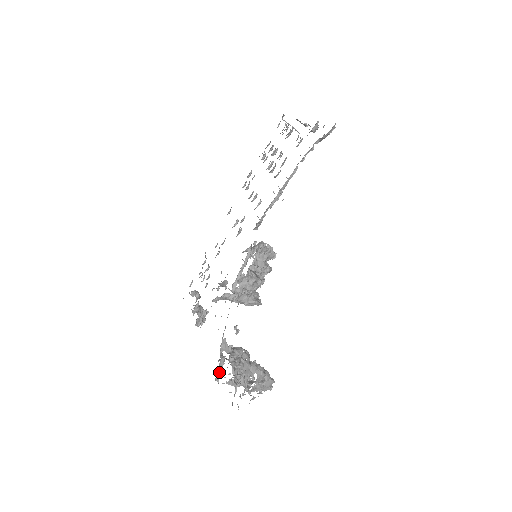
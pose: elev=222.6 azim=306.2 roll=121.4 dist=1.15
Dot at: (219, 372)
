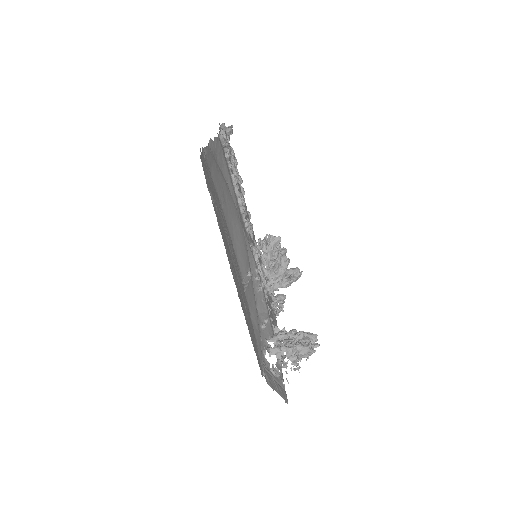
Dot at: occluded
